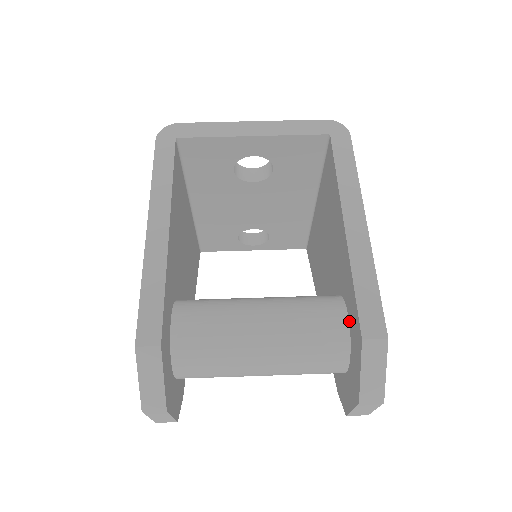
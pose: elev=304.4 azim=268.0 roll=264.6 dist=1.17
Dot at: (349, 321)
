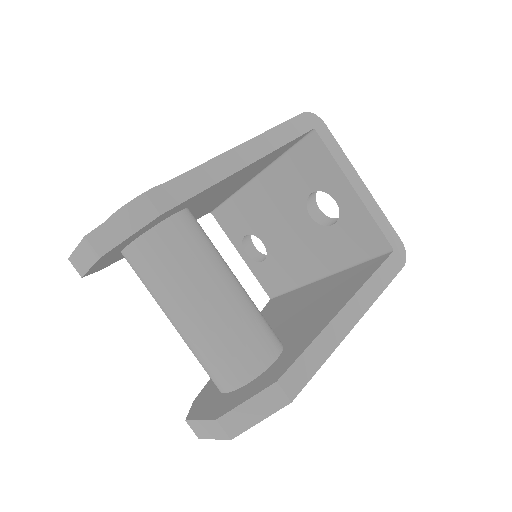
Dot at: (273, 363)
